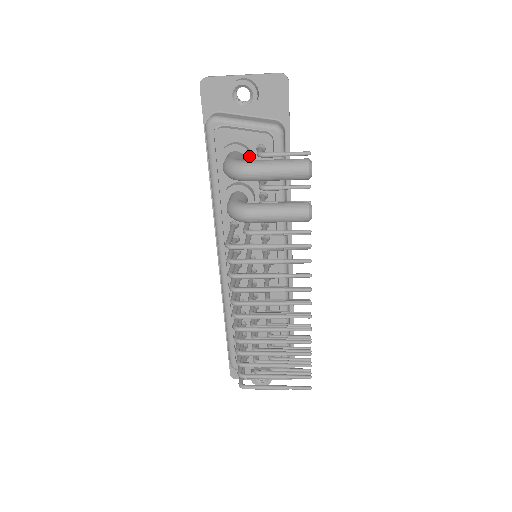
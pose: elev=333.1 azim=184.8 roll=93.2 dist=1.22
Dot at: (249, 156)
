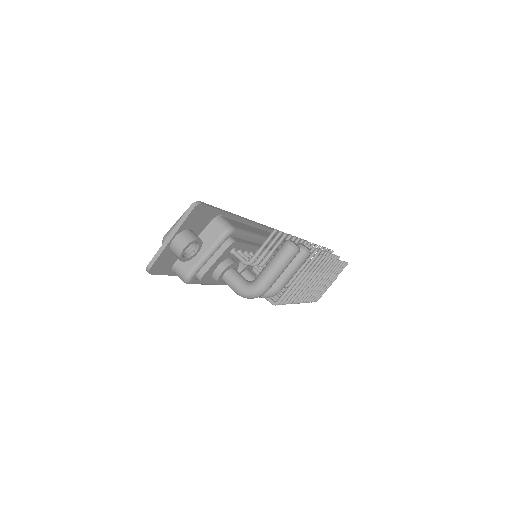
Dot at: (234, 264)
